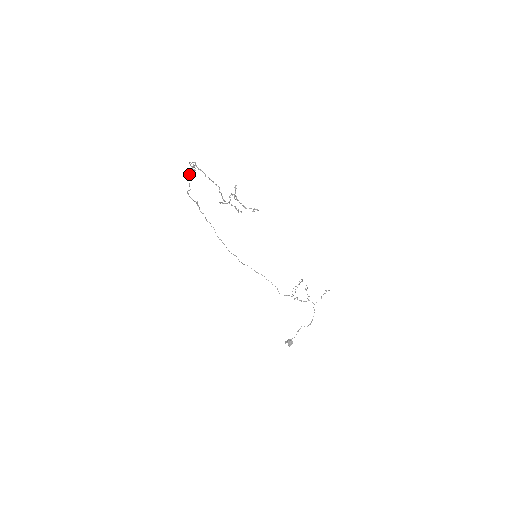
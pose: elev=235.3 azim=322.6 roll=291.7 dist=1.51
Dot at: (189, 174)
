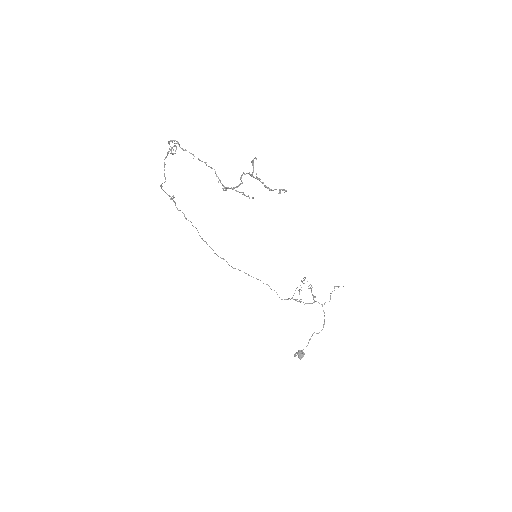
Dot at: occluded
